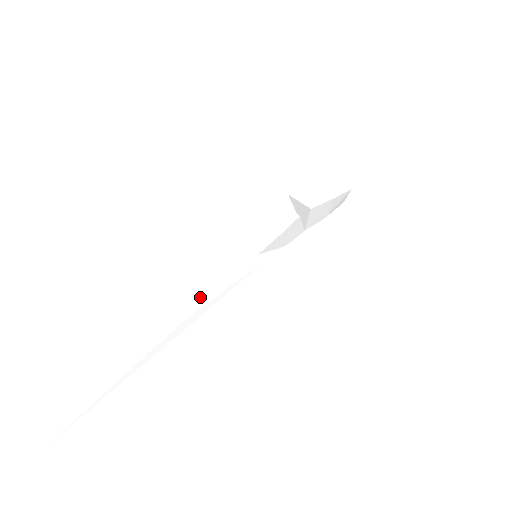
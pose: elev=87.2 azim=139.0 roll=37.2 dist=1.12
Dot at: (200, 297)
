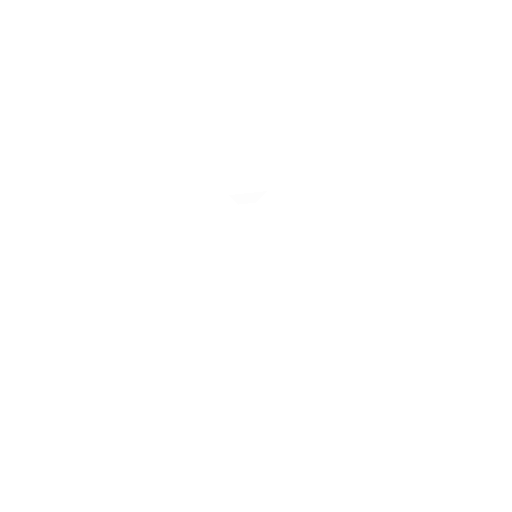
Dot at: (263, 319)
